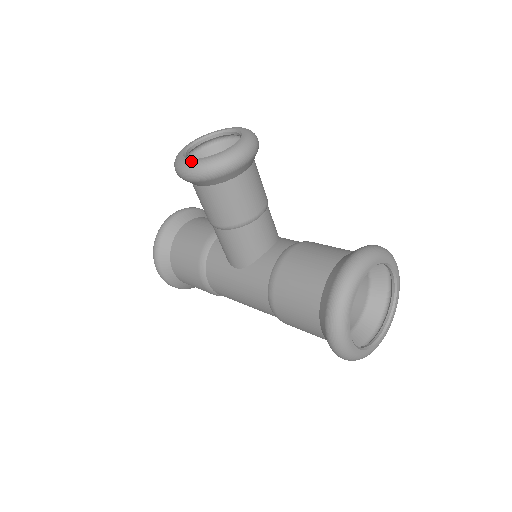
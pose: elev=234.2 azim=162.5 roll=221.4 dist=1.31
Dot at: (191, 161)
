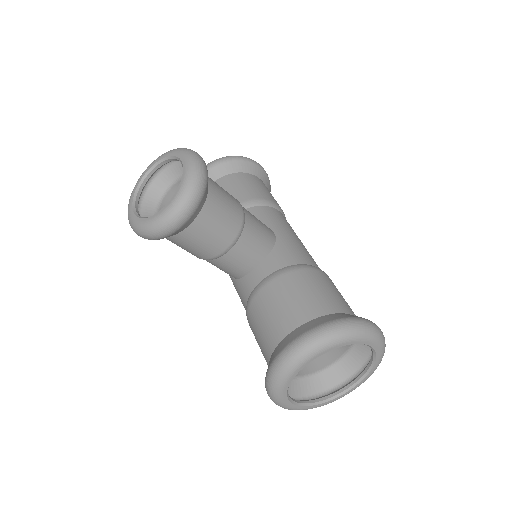
Dot at: (131, 217)
